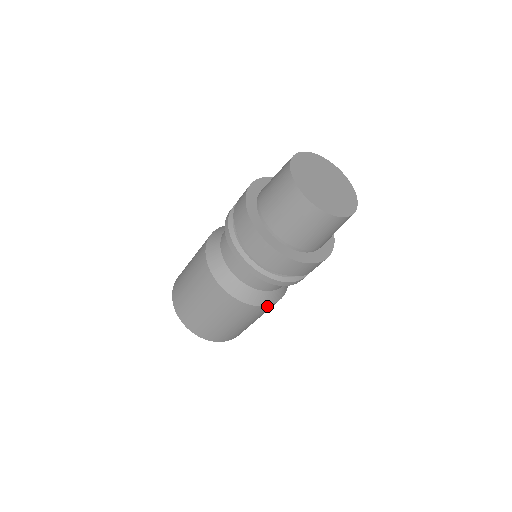
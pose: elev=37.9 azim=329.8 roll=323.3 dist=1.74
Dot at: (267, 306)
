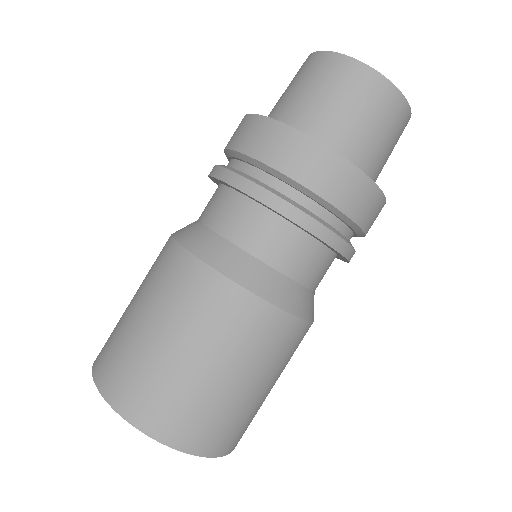
Dot at: (206, 269)
